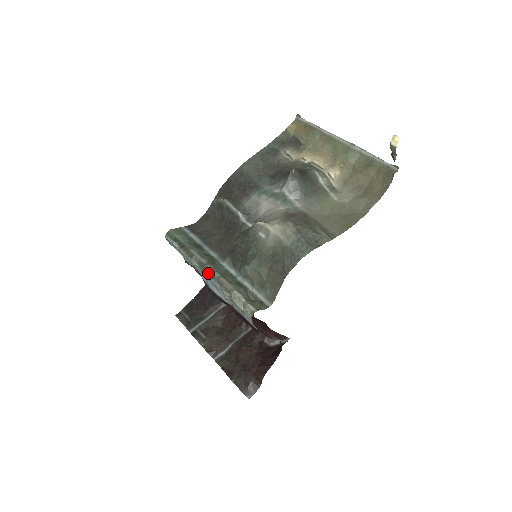
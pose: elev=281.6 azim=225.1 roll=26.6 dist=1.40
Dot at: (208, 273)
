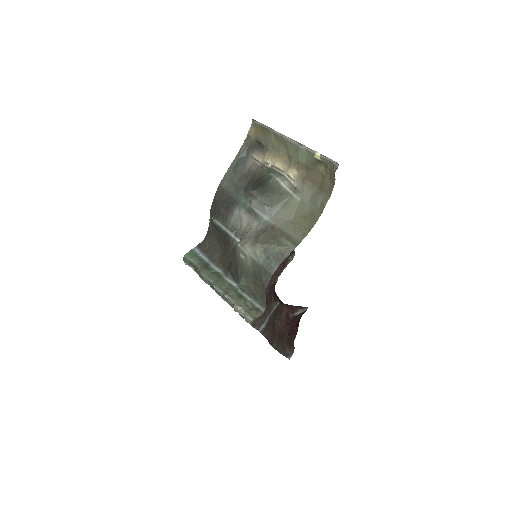
Dot at: (216, 292)
